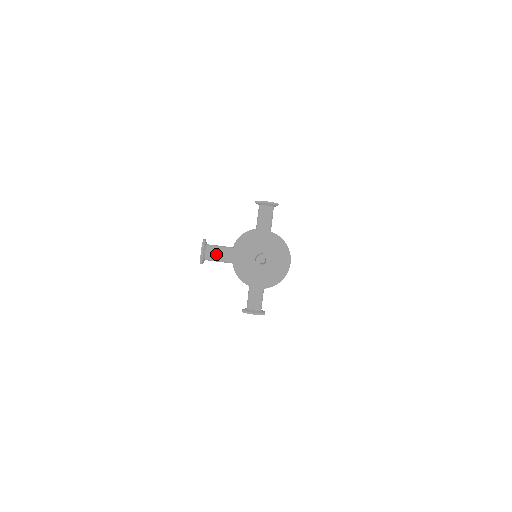
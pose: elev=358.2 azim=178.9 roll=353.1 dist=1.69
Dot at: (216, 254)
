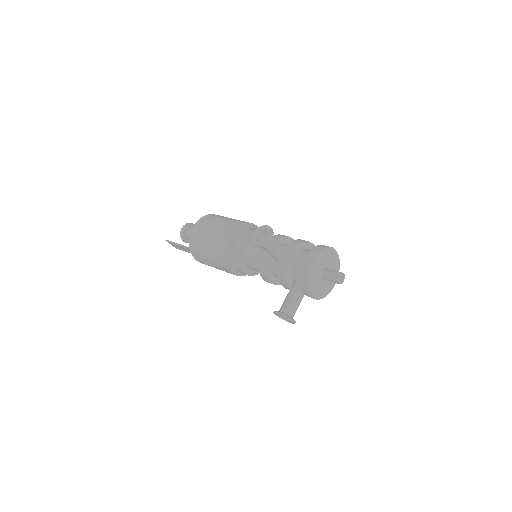
Dot at: (296, 308)
